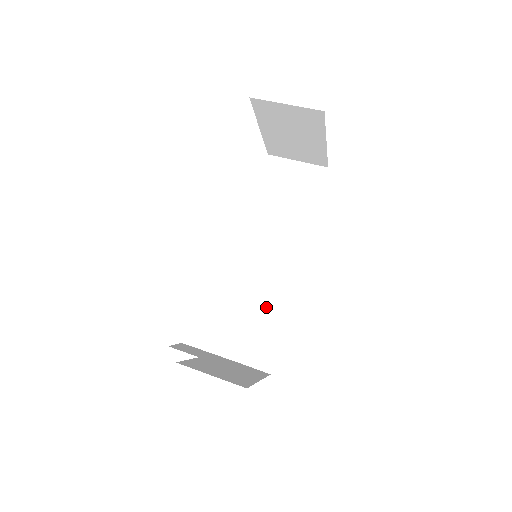
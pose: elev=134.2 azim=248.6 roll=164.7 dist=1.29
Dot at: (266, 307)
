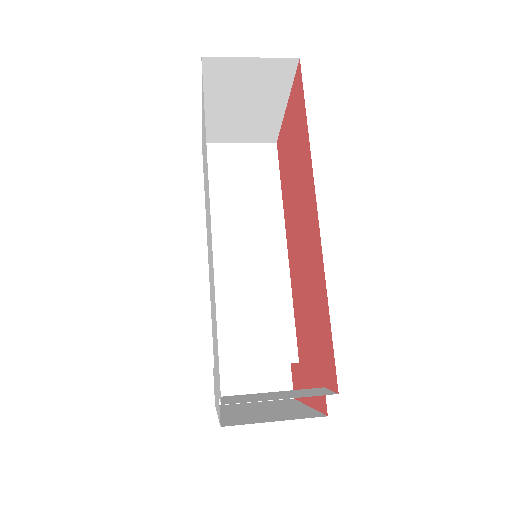
Dot at: (271, 319)
